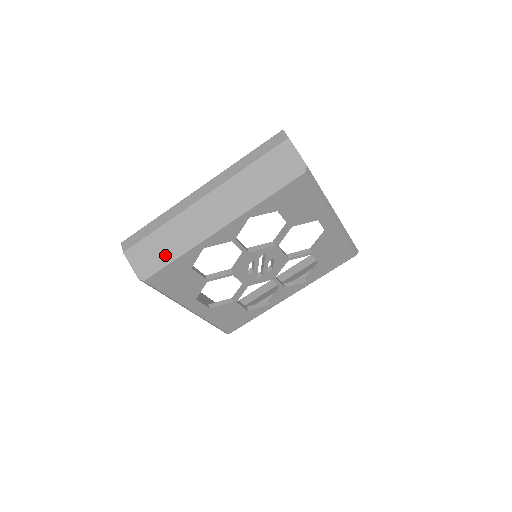
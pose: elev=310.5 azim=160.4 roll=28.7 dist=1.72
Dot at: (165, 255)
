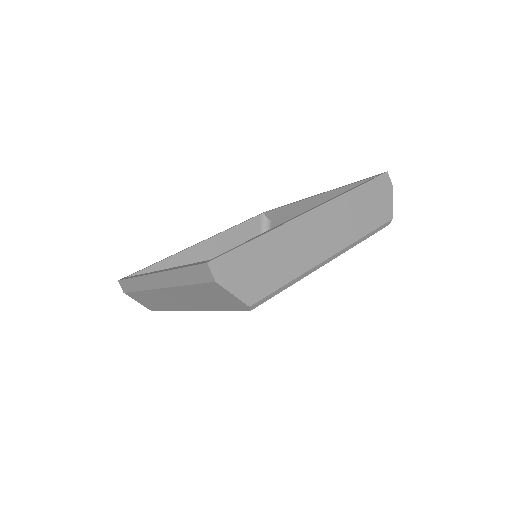
Dot at: (157, 306)
